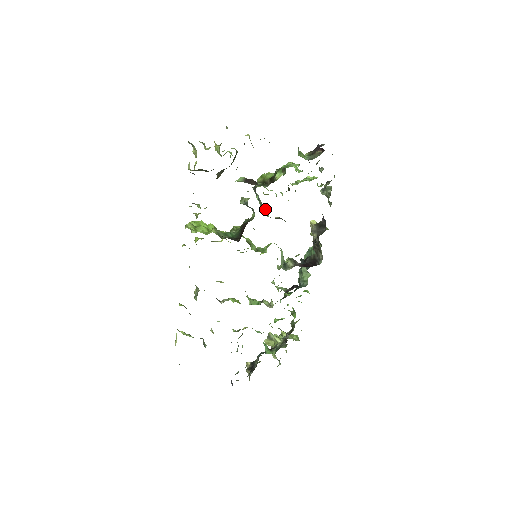
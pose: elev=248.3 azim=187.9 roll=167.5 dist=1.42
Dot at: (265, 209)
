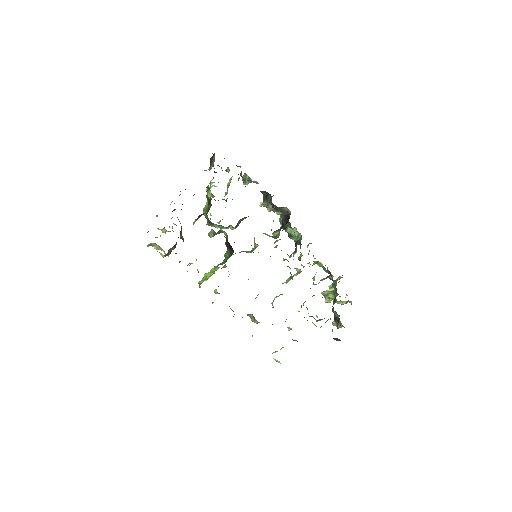
Dot at: (228, 227)
